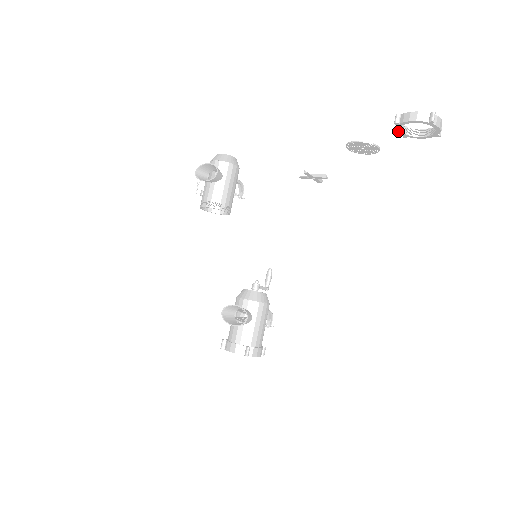
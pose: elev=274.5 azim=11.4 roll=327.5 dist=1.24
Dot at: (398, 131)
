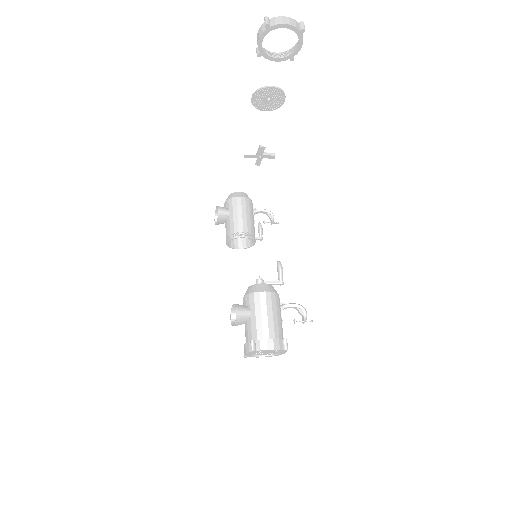
Dot at: (276, 60)
